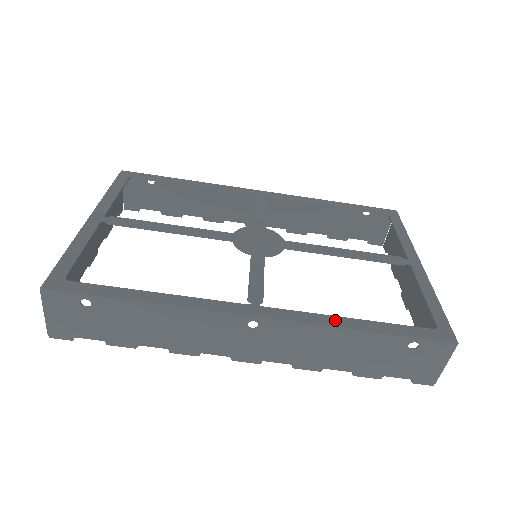
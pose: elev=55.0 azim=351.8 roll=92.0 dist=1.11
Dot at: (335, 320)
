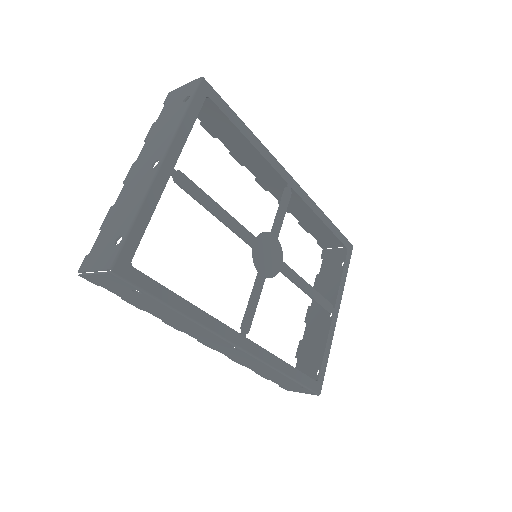
Dot at: (278, 362)
